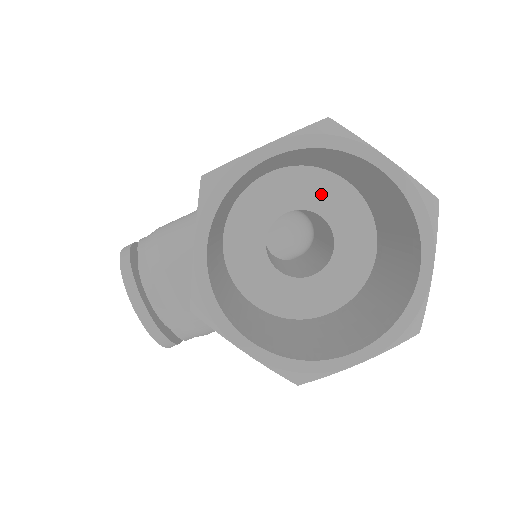
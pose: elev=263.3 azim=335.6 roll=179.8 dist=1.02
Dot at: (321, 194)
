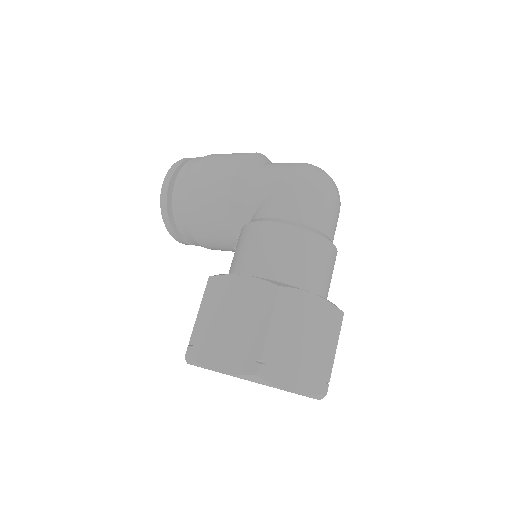
Dot at: occluded
